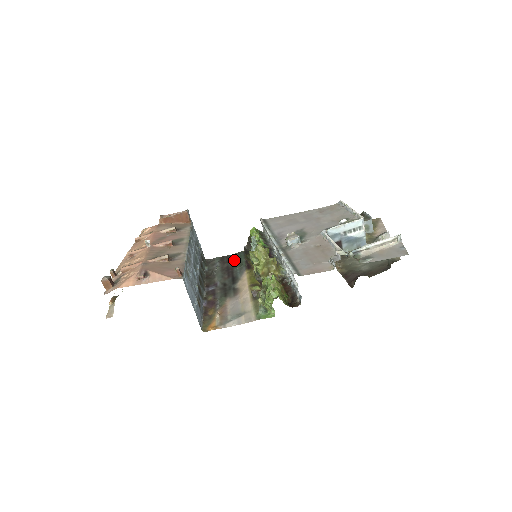
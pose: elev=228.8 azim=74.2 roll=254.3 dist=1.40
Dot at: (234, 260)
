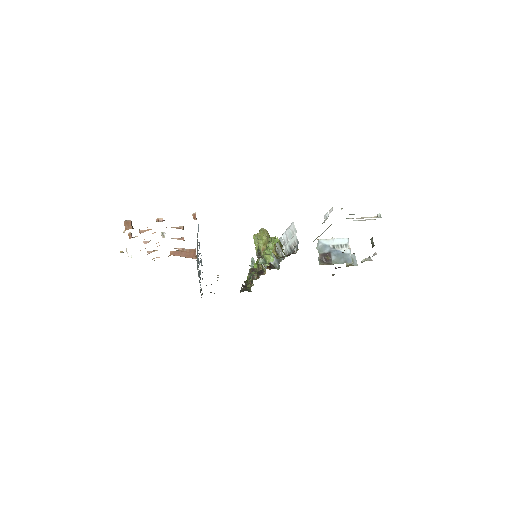
Dot at: occluded
